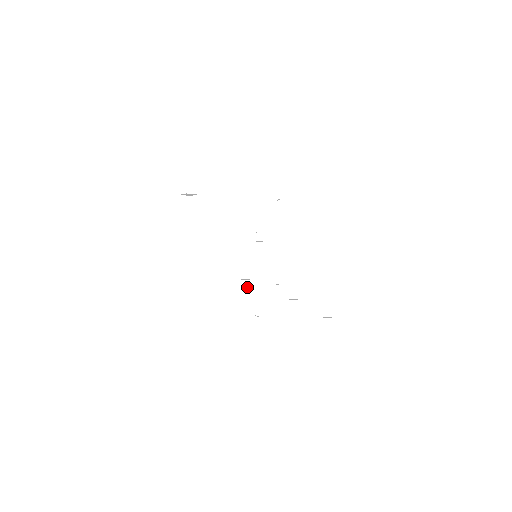
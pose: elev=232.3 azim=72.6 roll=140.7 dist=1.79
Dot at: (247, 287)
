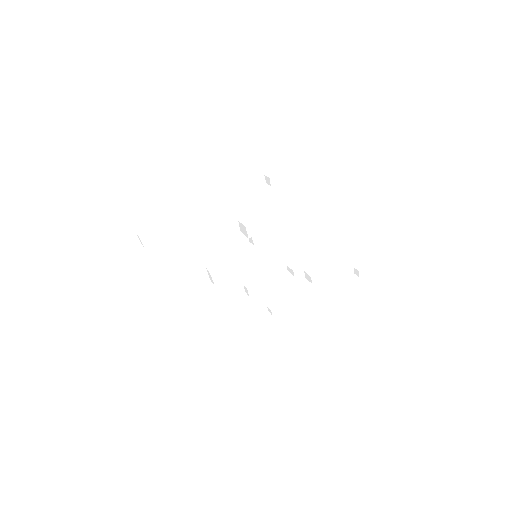
Dot at: (251, 293)
